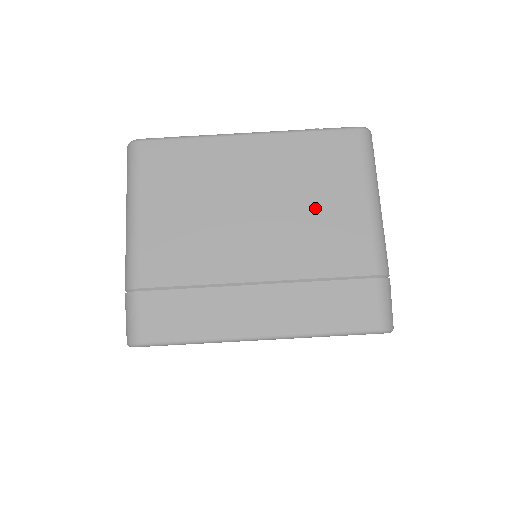
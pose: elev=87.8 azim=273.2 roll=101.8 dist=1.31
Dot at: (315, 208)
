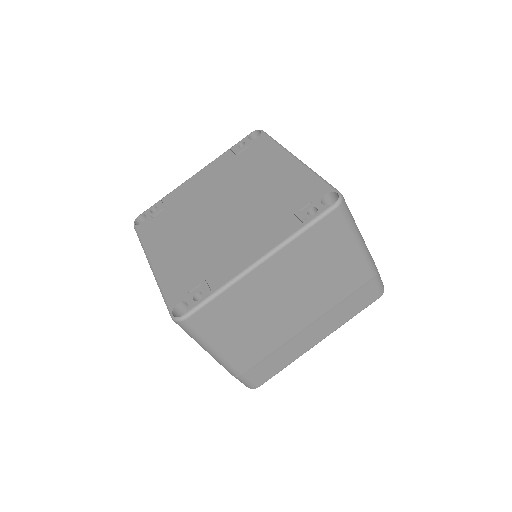
Dot at: (326, 272)
